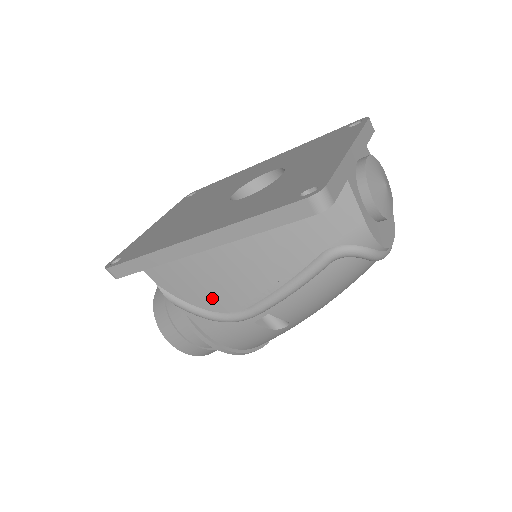
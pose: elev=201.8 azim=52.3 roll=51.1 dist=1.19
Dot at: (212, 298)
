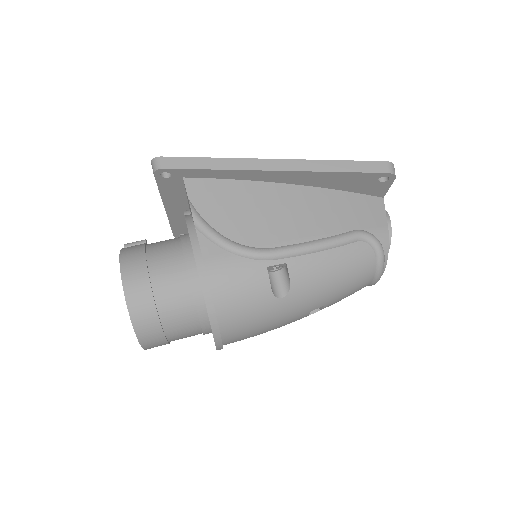
Dot at: (241, 228)
